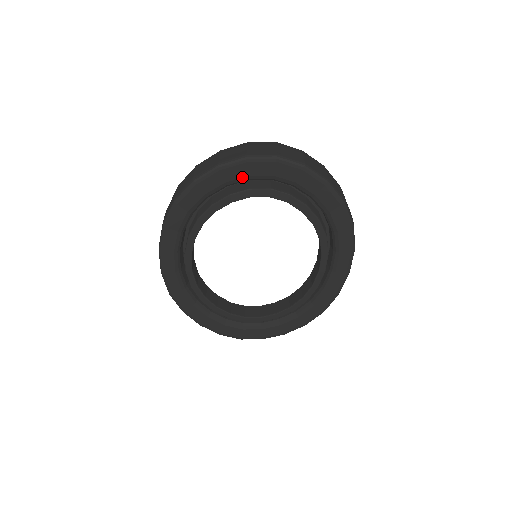
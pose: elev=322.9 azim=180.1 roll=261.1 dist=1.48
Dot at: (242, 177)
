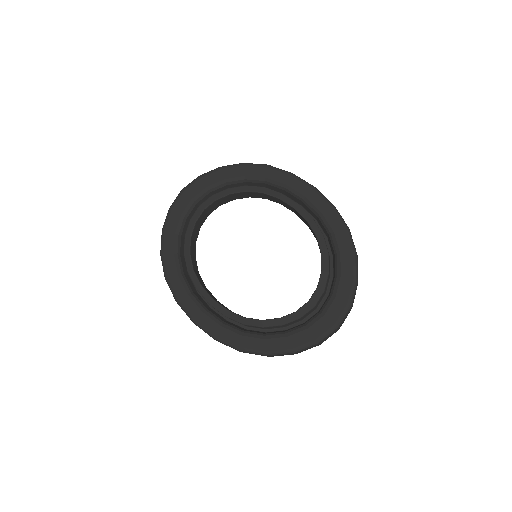
Dot at: (179, 220)
